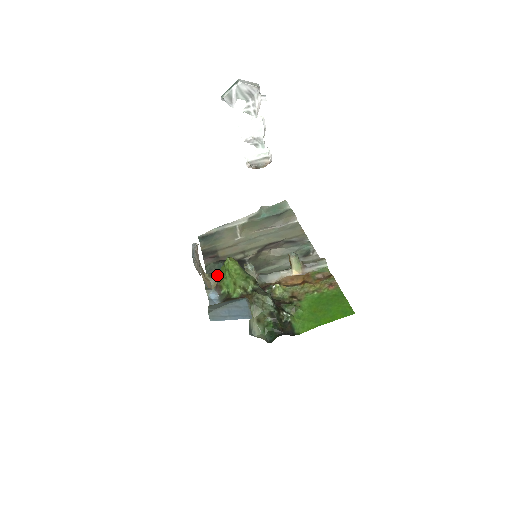
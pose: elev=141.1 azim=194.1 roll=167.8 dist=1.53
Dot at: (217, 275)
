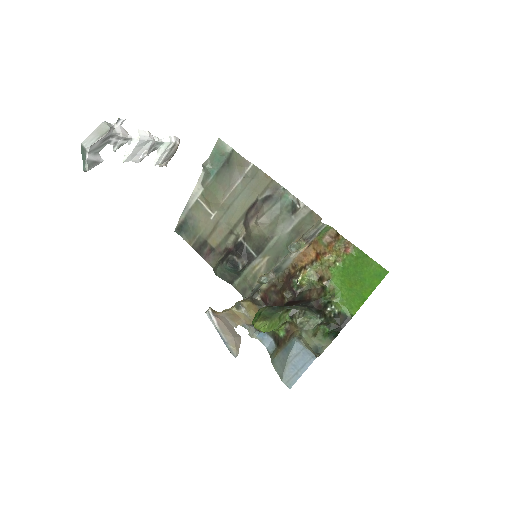
Dot at: (232, 276)
